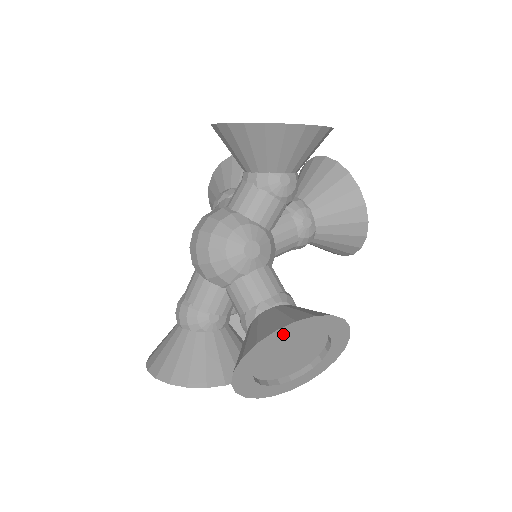
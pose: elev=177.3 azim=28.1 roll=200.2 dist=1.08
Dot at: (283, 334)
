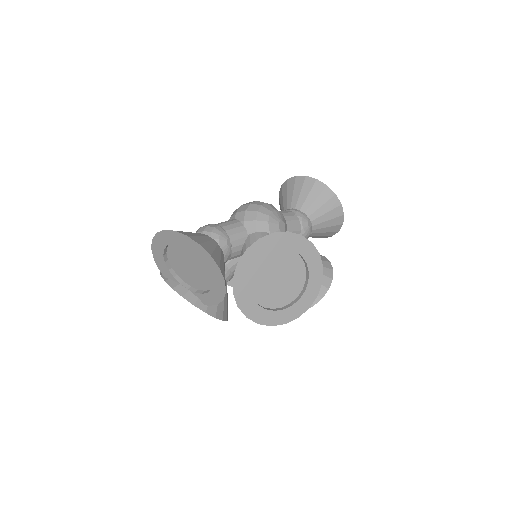
Dot at: (300, 245)
